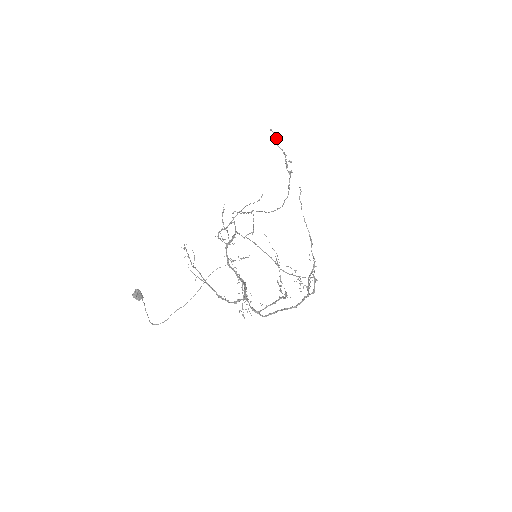
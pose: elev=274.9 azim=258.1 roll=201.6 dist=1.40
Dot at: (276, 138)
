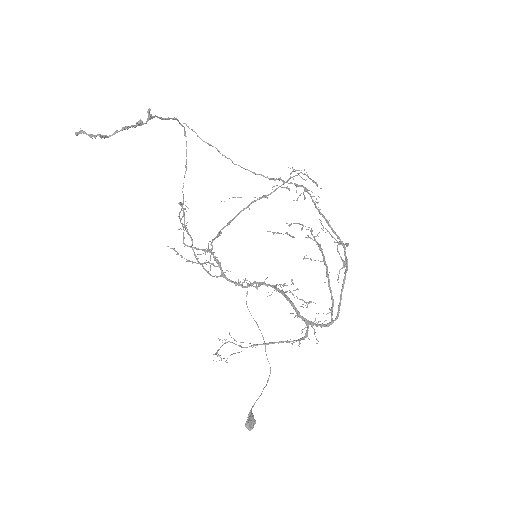
Dot at: occluded
